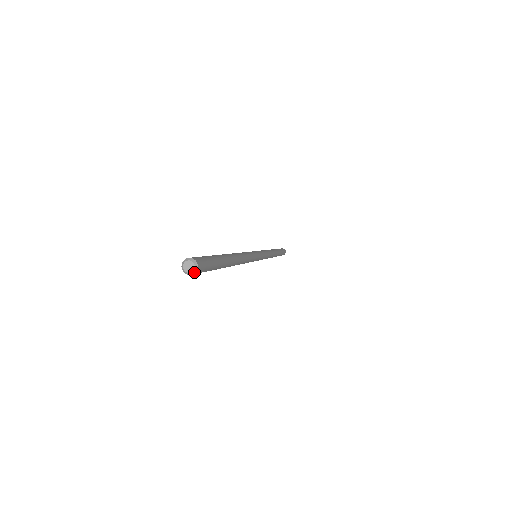
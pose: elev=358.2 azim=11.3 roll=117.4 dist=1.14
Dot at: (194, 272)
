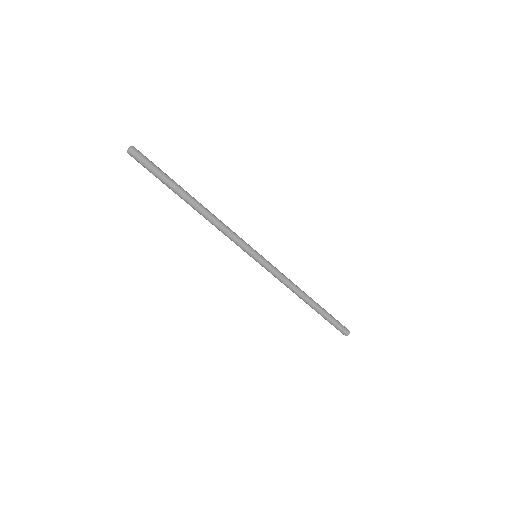
Dot at: (130, 149)
